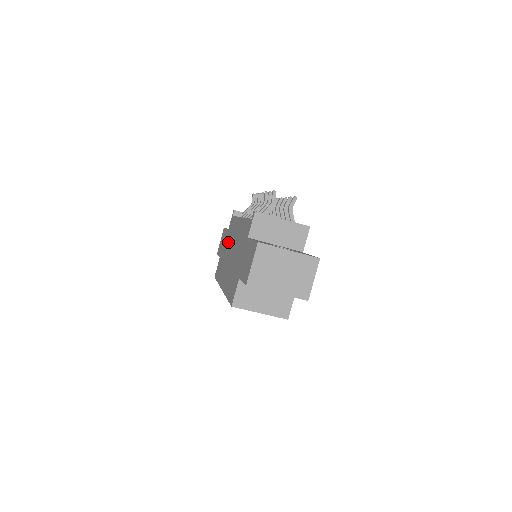
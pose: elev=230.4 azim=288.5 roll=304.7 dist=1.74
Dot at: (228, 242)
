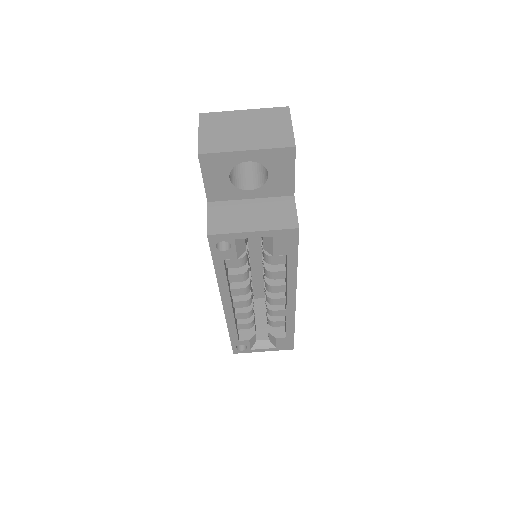
Dot at: occluded
